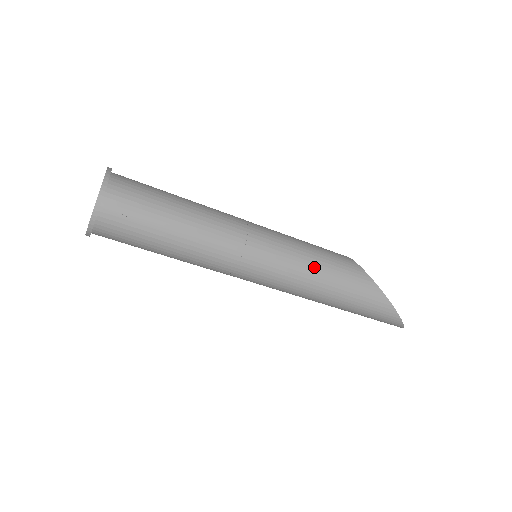
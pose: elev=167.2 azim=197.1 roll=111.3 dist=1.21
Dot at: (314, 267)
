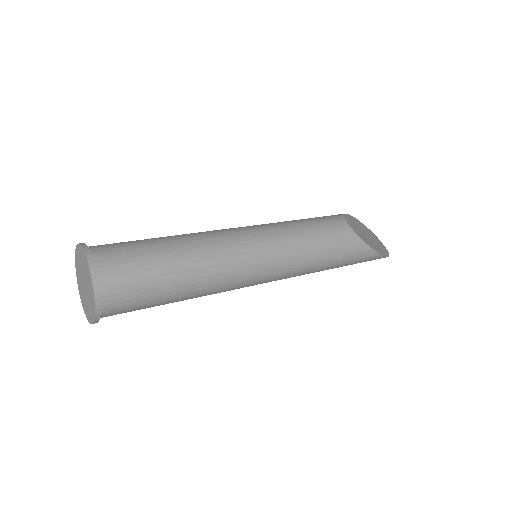
Dot at: (315, 263)
